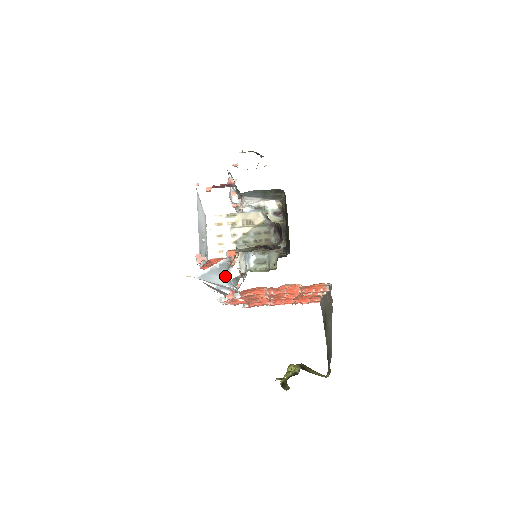
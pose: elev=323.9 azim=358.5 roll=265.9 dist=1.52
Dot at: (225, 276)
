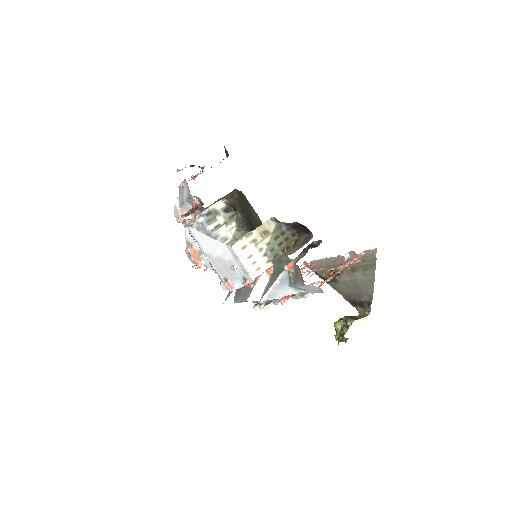
Dot at: (289, 286)
